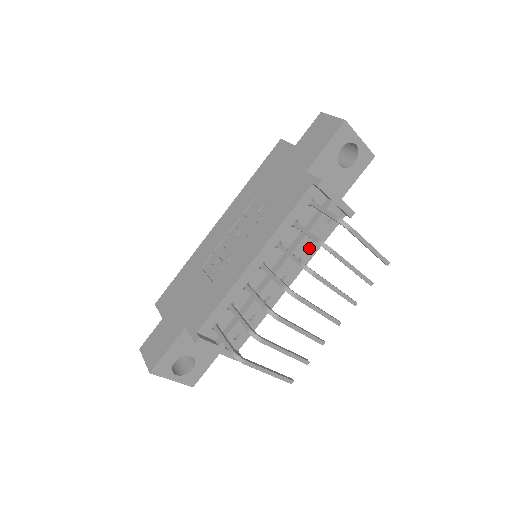
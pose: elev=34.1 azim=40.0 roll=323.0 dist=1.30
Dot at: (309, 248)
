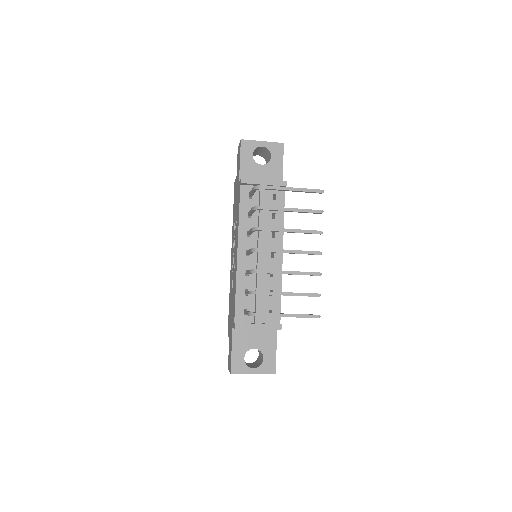
Dot at: (275, 224)
